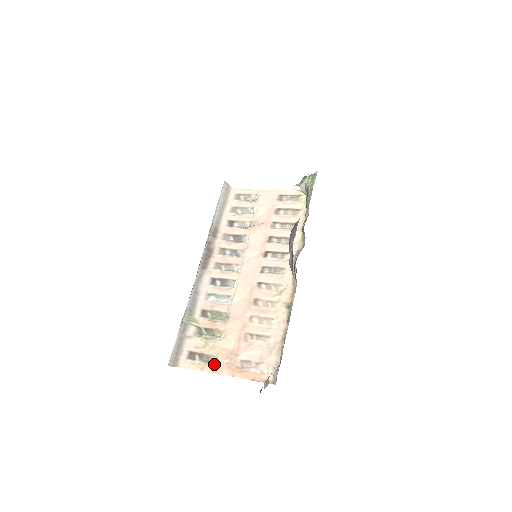
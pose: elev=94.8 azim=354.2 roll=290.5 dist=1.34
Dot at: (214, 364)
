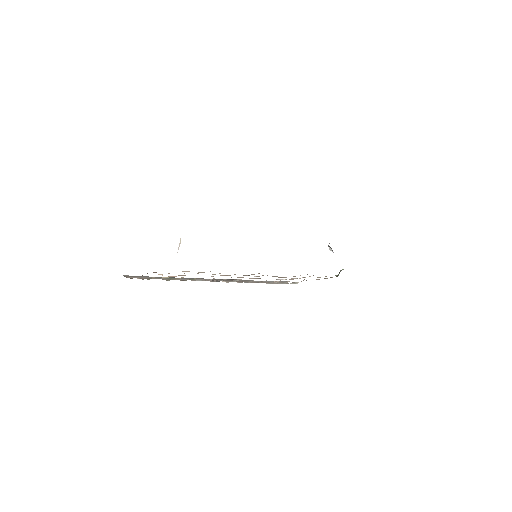
Dot at: occluded
